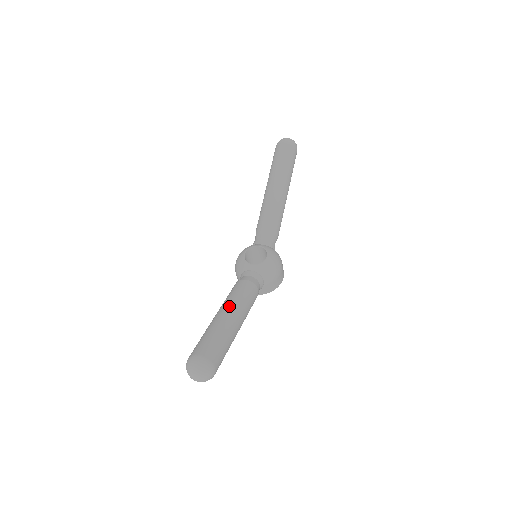
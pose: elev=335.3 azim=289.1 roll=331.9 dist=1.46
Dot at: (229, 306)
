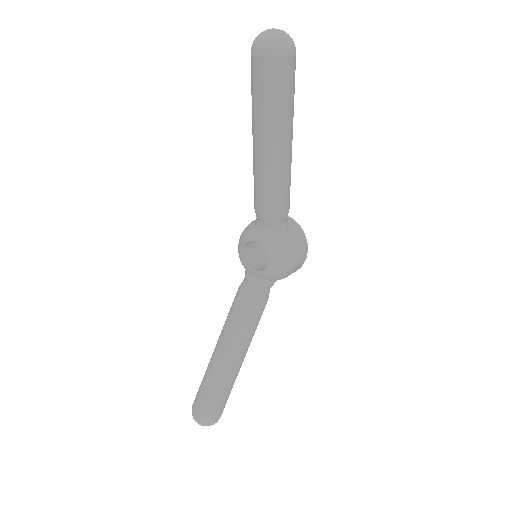
Dot at: (225, 345)
